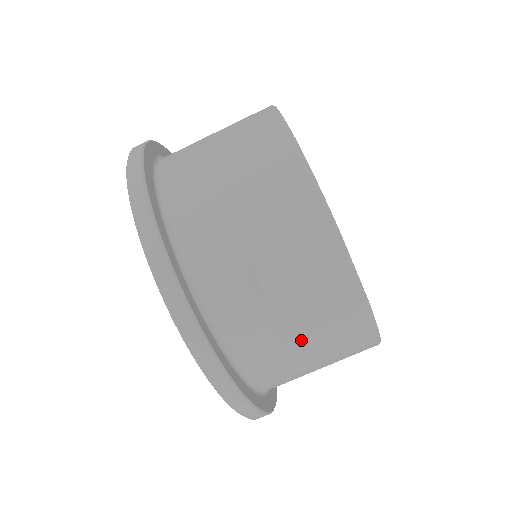
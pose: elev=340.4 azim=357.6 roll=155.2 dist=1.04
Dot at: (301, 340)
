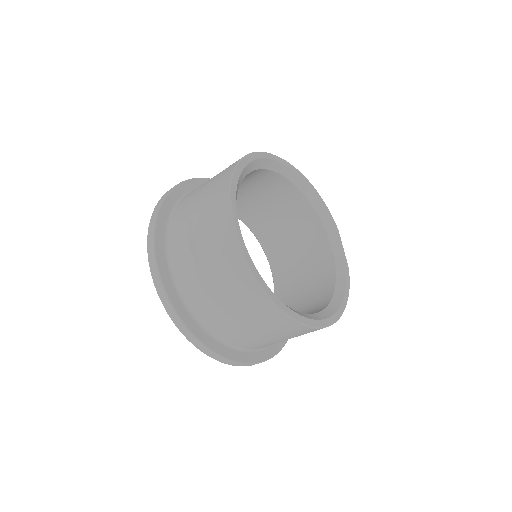
Dot at: (206, 269)
